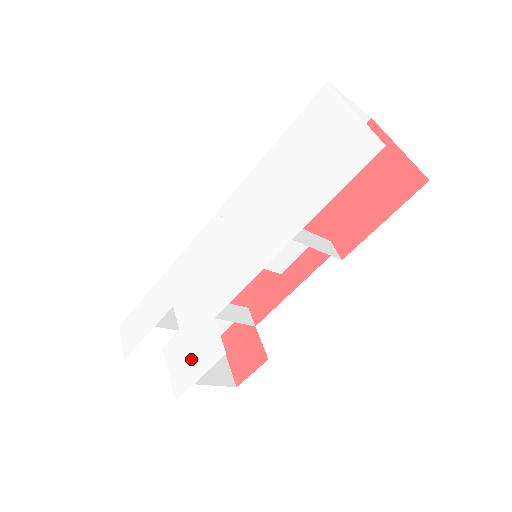
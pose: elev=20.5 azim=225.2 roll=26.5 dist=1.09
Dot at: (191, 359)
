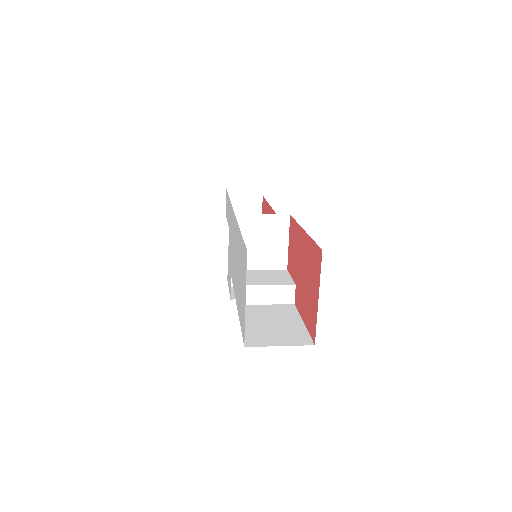
Dot at: occluded
